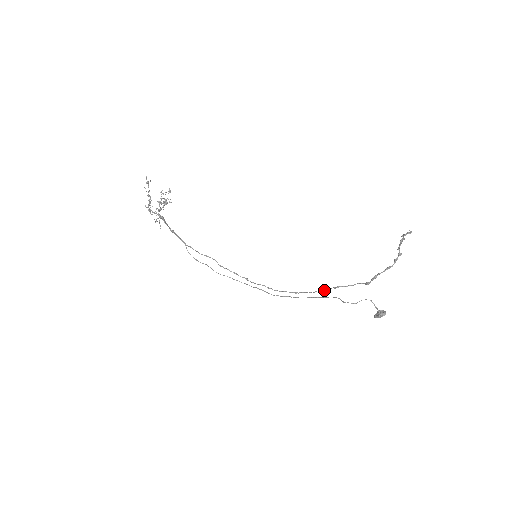
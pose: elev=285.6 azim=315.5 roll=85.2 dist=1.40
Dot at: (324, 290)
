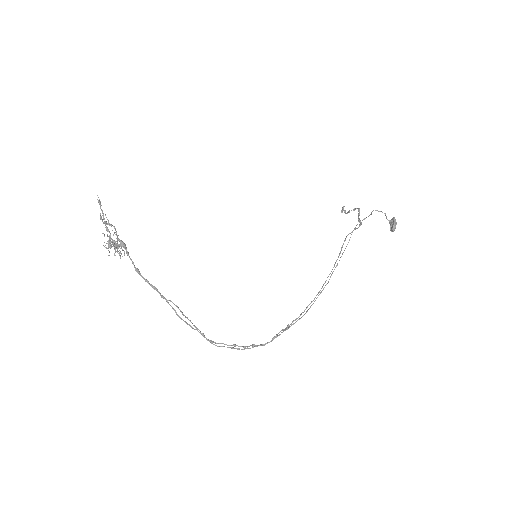
Dot at: (339, 253)
